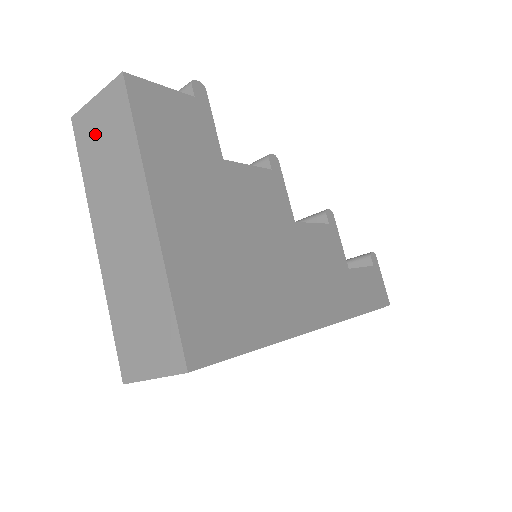
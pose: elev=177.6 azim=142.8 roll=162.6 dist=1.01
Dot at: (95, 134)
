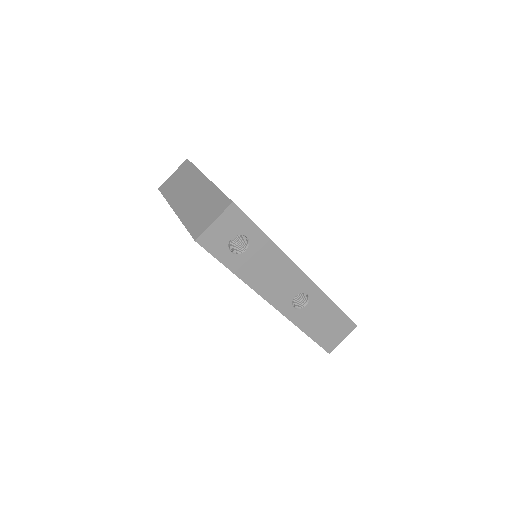
Dot at: (173, 182)
